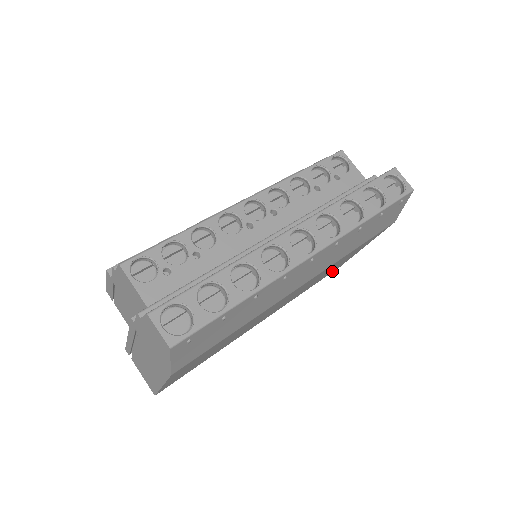
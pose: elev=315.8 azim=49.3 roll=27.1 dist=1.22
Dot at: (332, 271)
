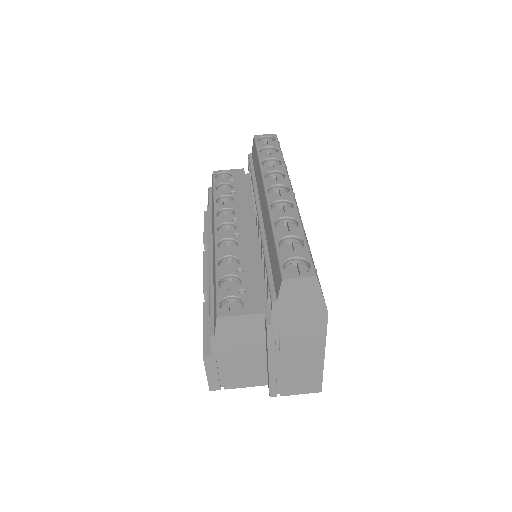
Dot at: occluded
